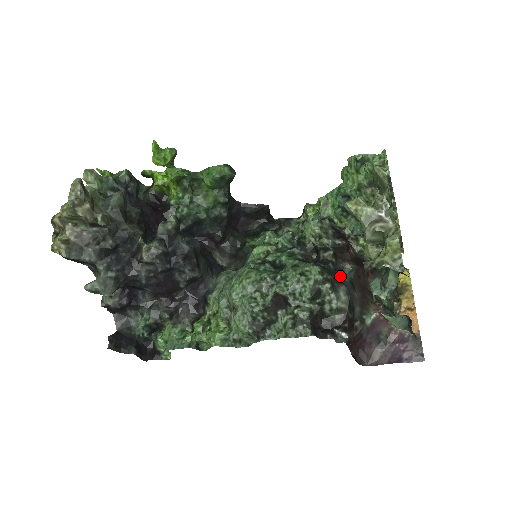
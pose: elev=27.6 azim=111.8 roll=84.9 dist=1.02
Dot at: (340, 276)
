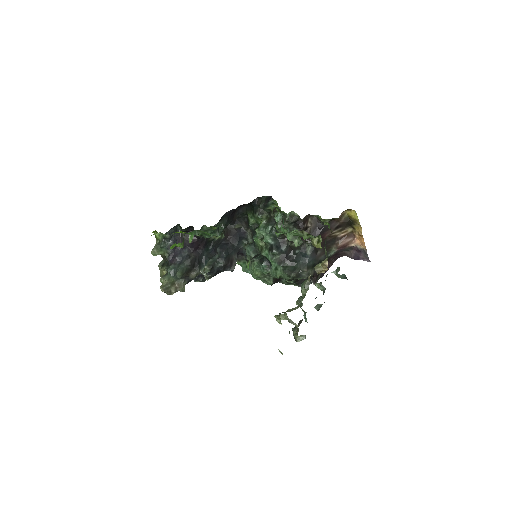
Dot at: (304, 255)
